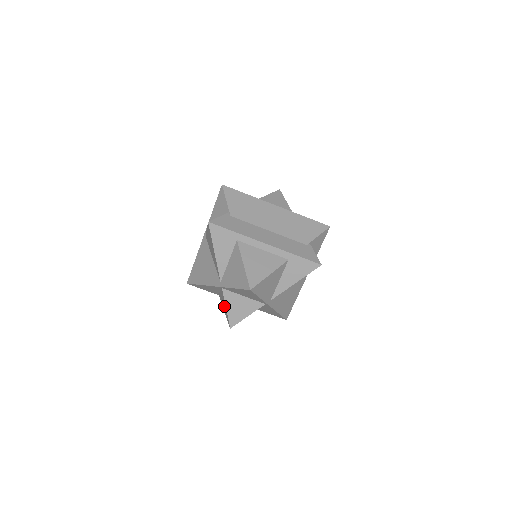
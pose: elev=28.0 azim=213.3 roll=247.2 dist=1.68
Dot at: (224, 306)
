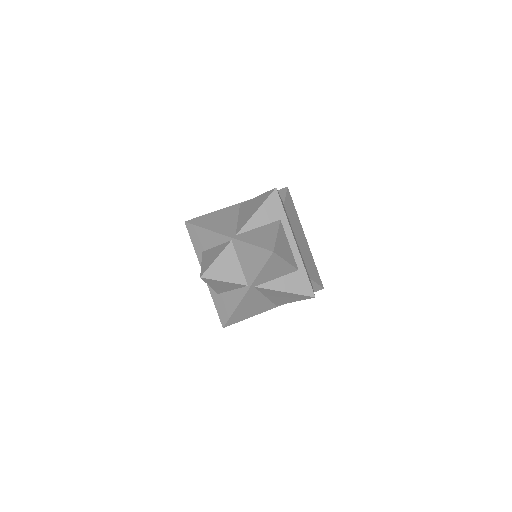
Dot at: (211, 258)
